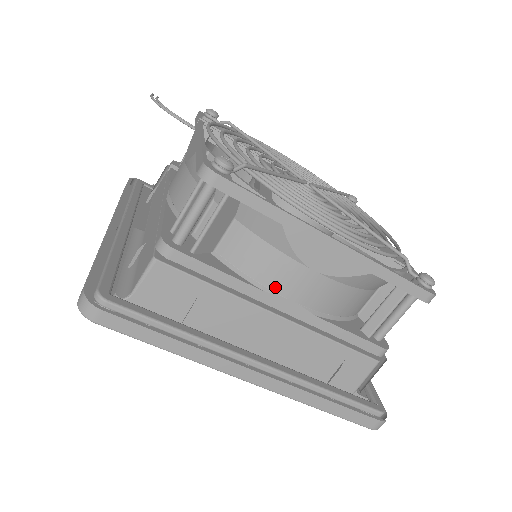
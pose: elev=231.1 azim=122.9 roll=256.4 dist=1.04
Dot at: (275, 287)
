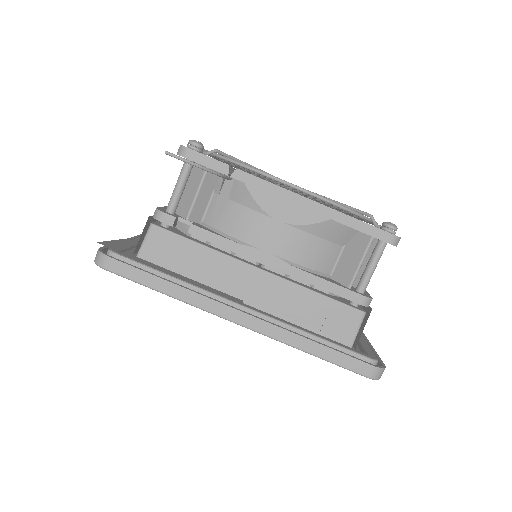
Dot at: occluded
